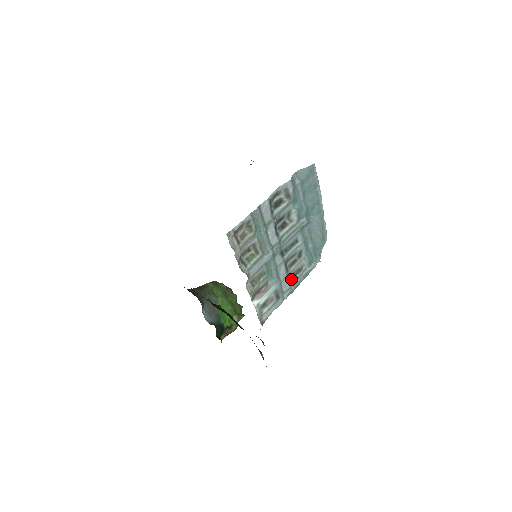
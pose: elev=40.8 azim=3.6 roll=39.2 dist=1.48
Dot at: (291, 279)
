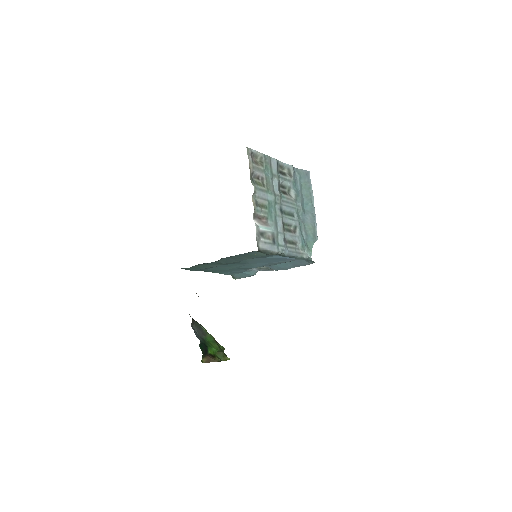
Dot at: (286, 243)
